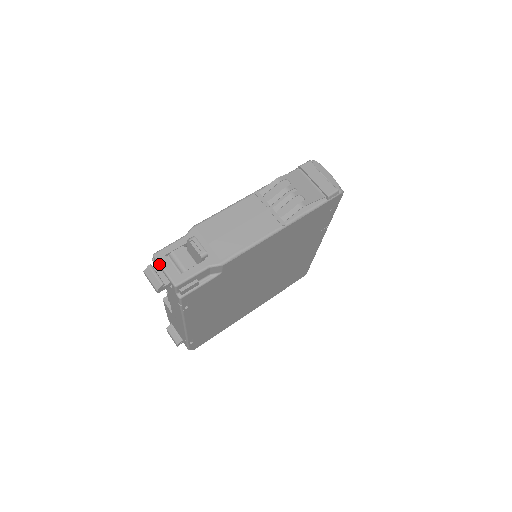
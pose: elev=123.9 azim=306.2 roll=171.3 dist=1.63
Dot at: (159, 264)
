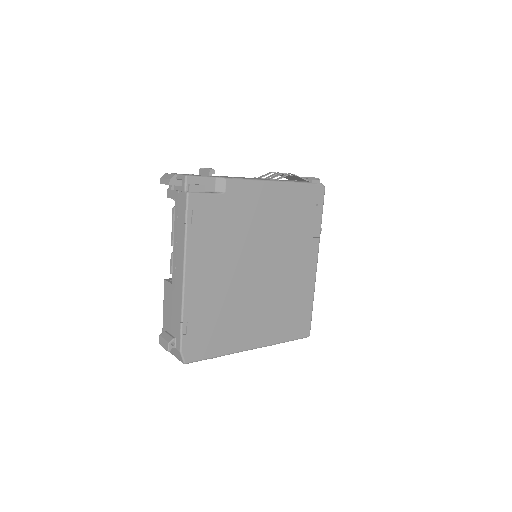
Dot at: occluded
